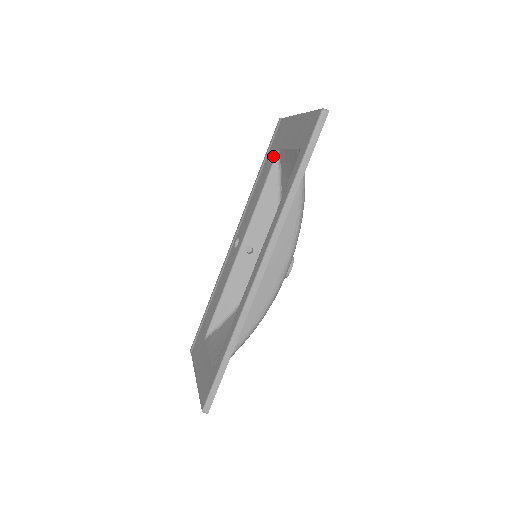
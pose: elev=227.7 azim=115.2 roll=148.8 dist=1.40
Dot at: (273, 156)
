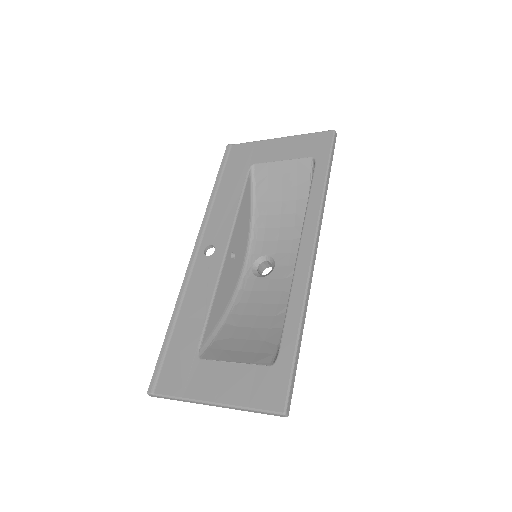
Dot at: (244, 170)
